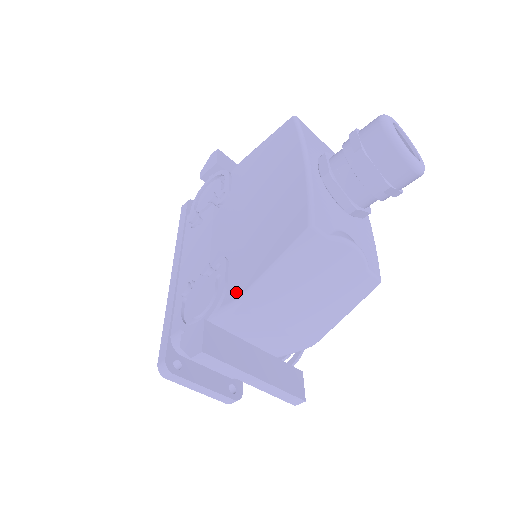
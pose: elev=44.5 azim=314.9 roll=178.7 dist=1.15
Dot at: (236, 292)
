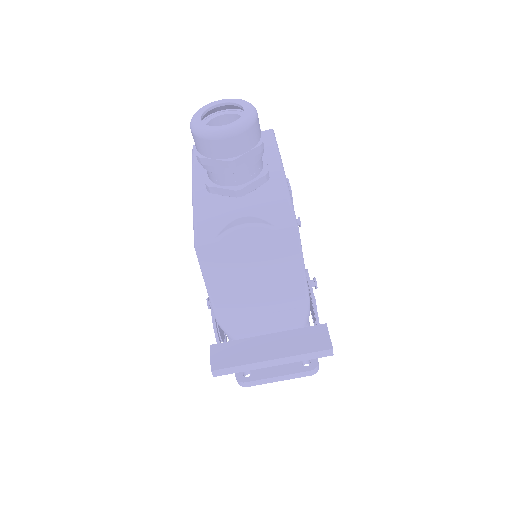
Dot at: occluded
